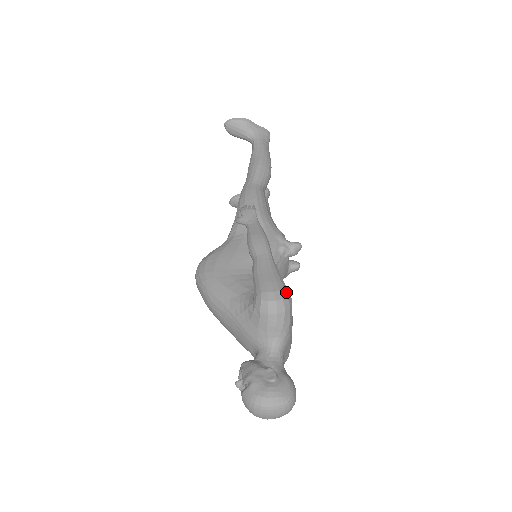
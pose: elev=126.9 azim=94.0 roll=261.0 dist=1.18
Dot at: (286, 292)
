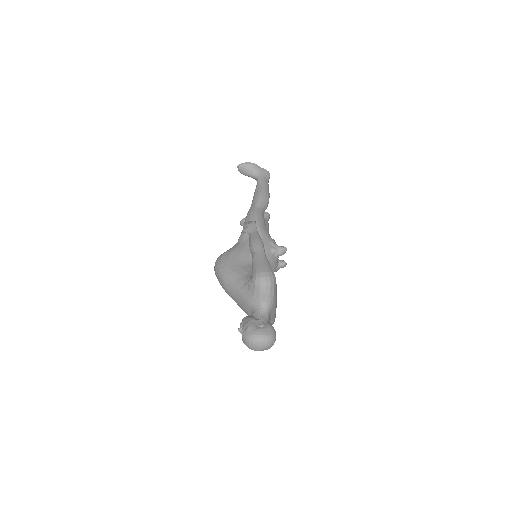
Dot at: (272, 273)
